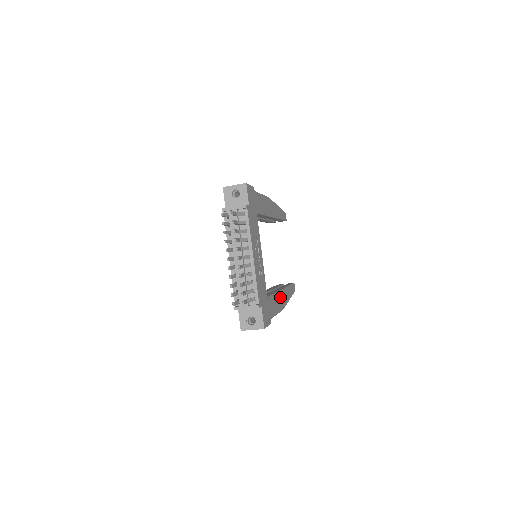
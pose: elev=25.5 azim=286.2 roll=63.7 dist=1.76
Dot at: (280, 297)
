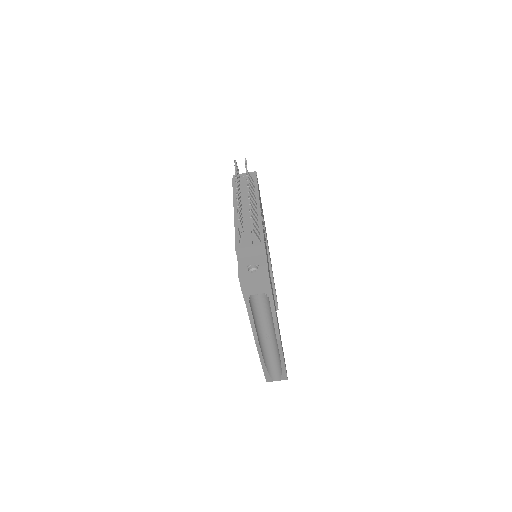
Dot at: occluded
